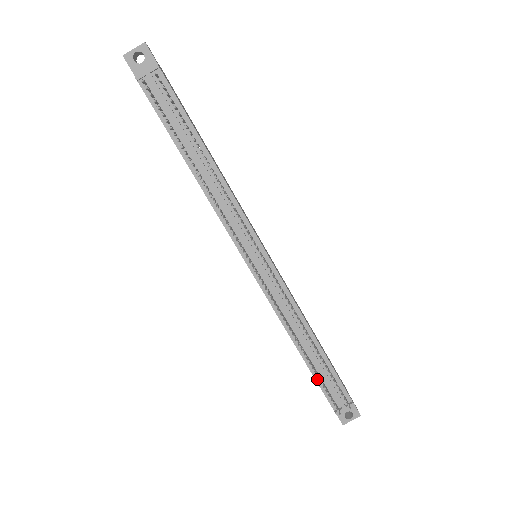
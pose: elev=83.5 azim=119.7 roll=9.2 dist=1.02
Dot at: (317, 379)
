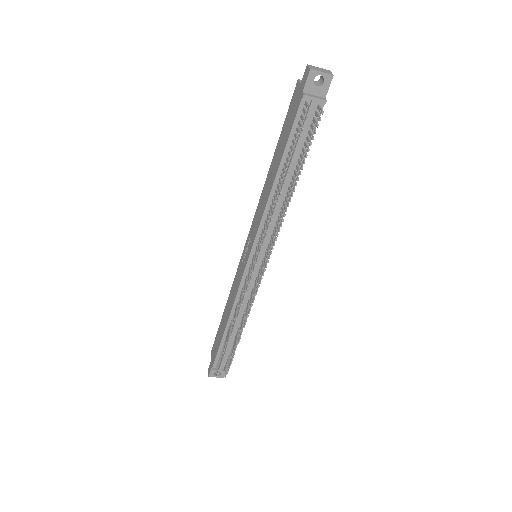
Dot at: (221, 347)
